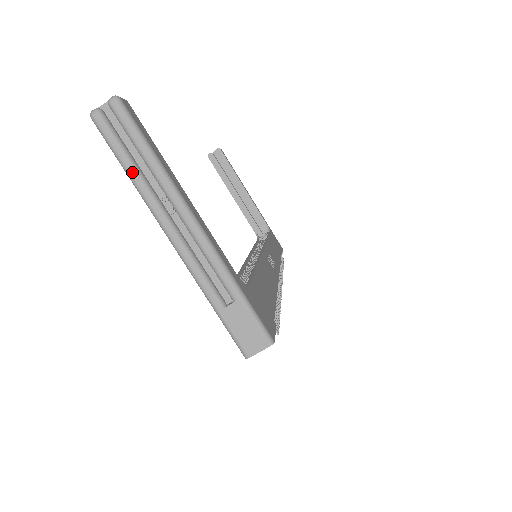
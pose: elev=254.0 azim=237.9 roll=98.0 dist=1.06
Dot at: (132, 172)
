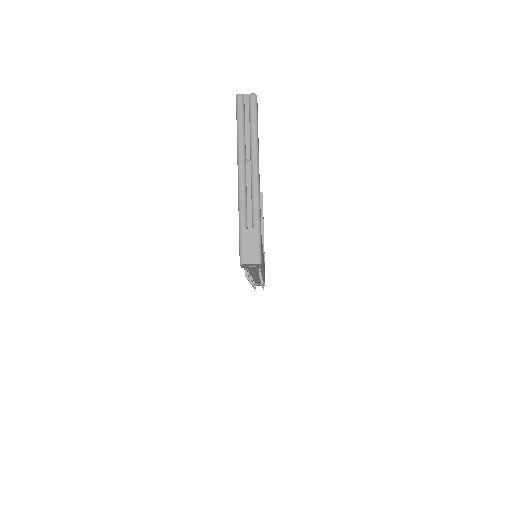
Dot at: (241, 133)
